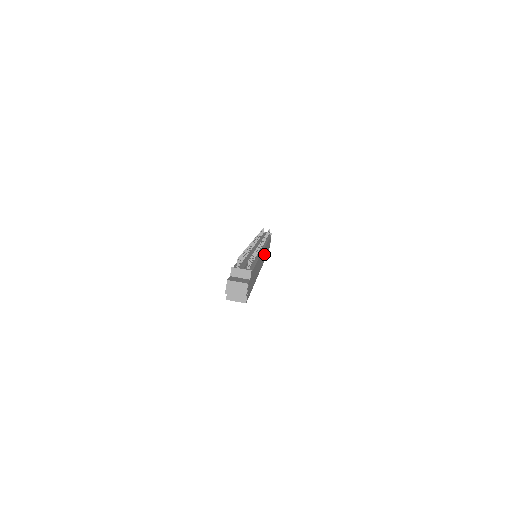
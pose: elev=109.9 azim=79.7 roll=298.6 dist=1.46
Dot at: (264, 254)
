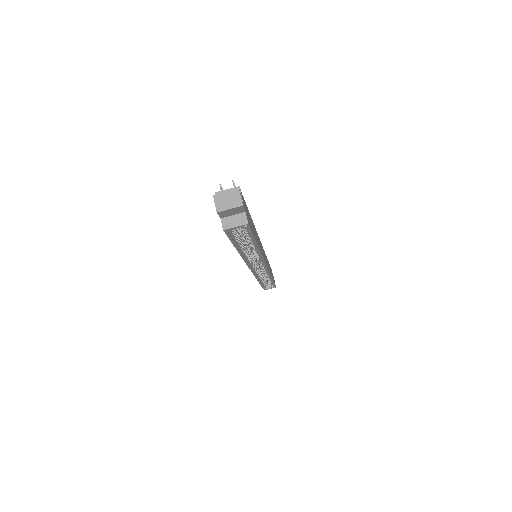
Dot at: (266, 260)
